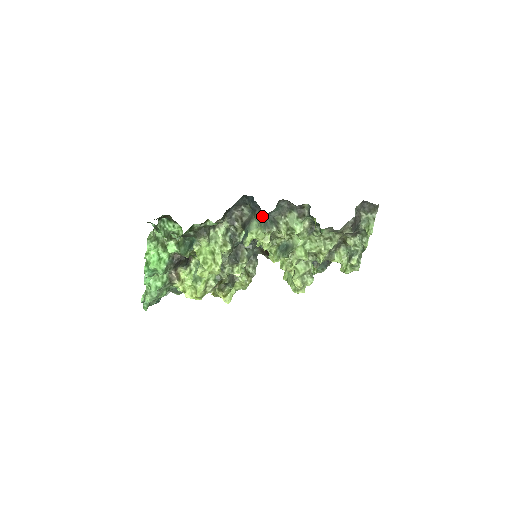
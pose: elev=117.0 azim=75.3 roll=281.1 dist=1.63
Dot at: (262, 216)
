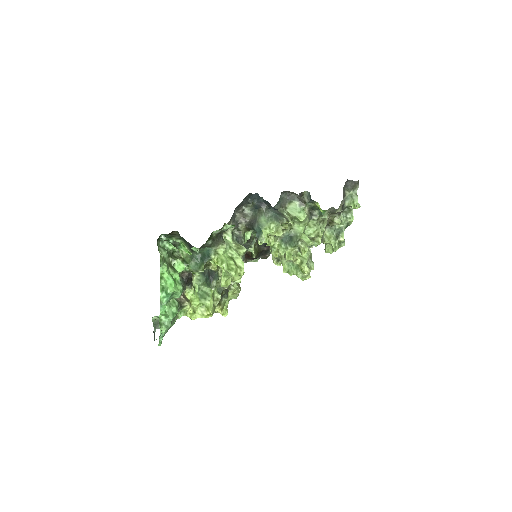
Dot at: (269, 211)
